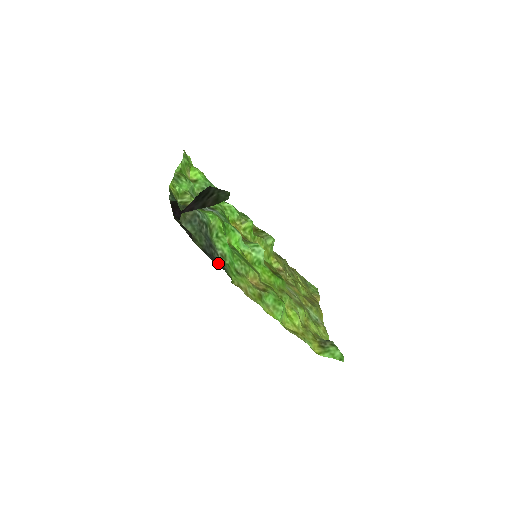
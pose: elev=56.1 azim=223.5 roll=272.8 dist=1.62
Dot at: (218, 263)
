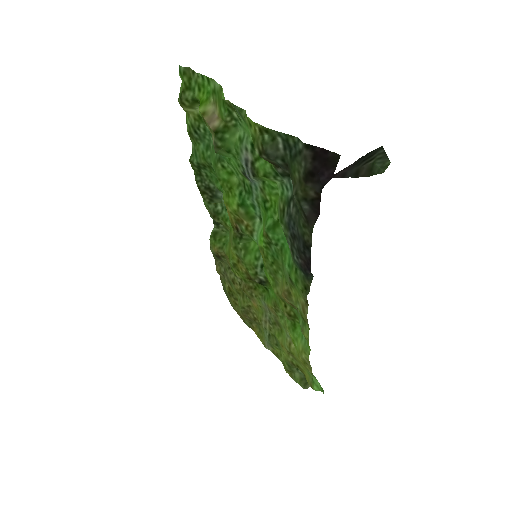
Dot at: (304, 265)
